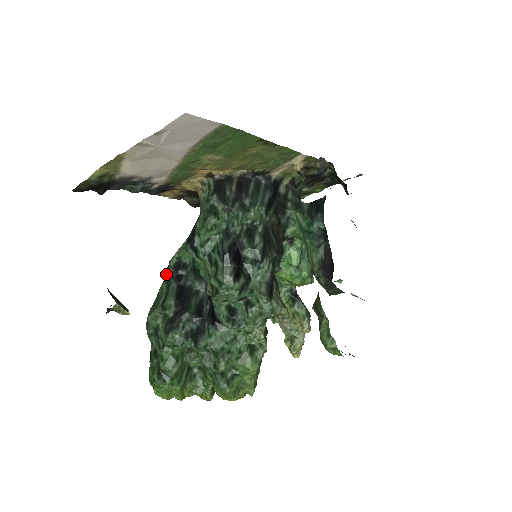
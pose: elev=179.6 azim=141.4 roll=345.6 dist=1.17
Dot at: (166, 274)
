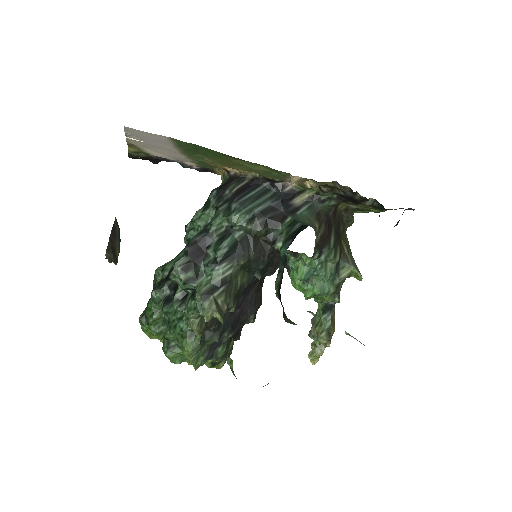
Dot at: occluded
